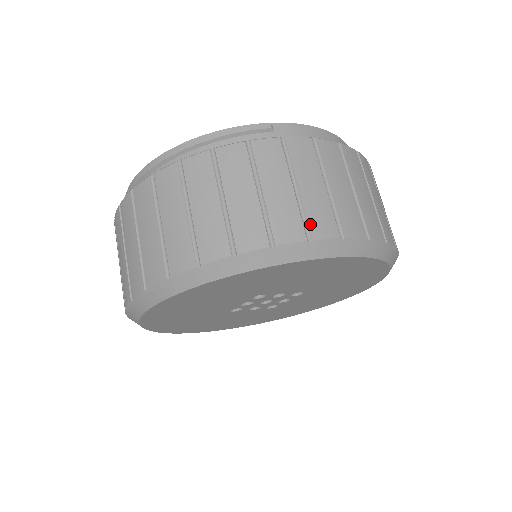
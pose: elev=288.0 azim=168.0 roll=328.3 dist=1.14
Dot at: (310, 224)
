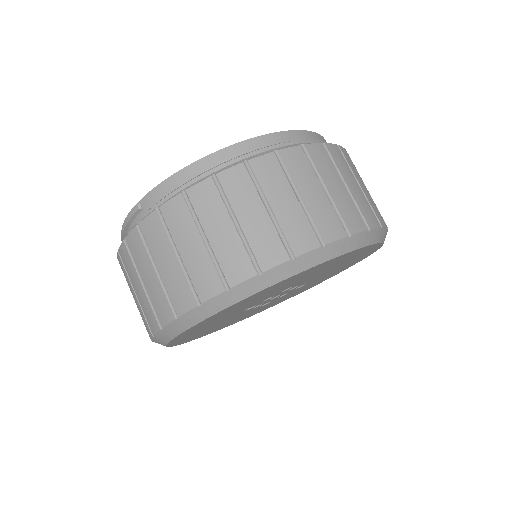
Dot at: (173, 302)
